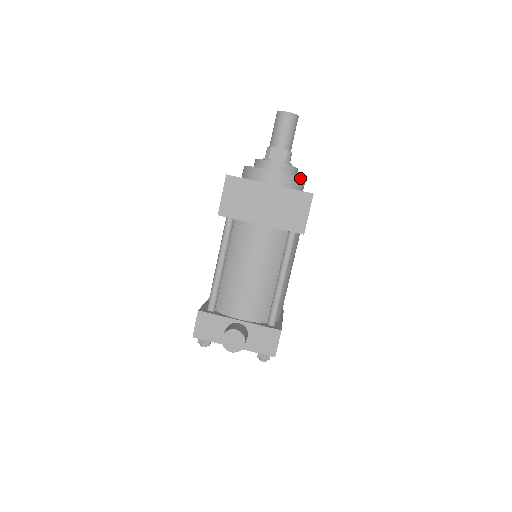
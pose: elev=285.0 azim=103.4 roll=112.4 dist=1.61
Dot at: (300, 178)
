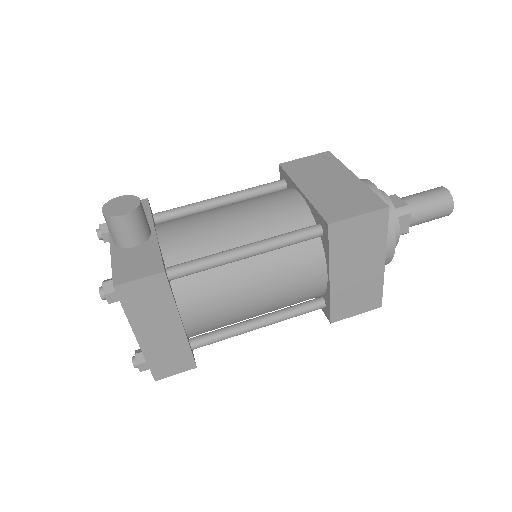
Dot at: (392, 221)
